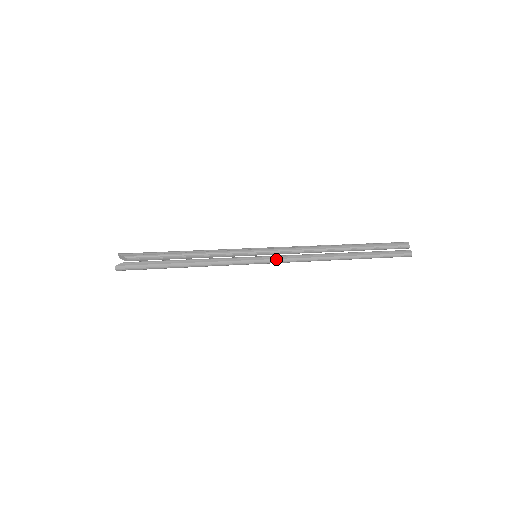
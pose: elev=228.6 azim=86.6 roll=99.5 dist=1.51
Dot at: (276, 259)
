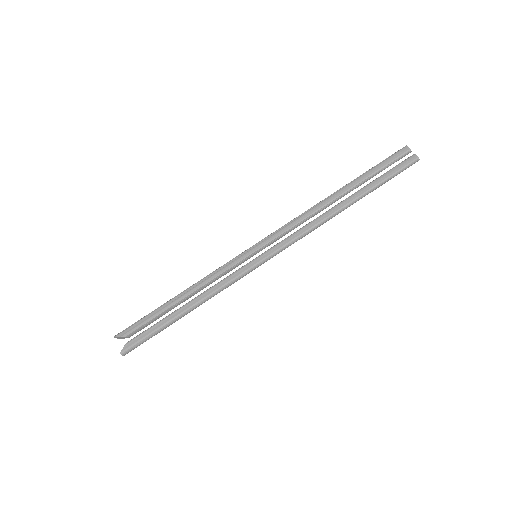
Dot at: (279, 248)
